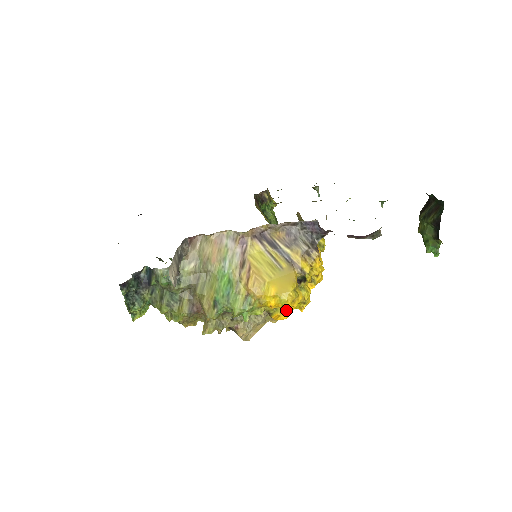
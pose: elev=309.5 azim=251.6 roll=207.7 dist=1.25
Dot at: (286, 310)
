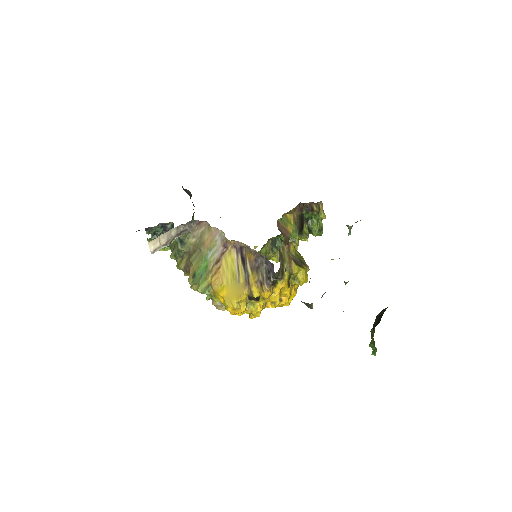
Dot at: occluded
